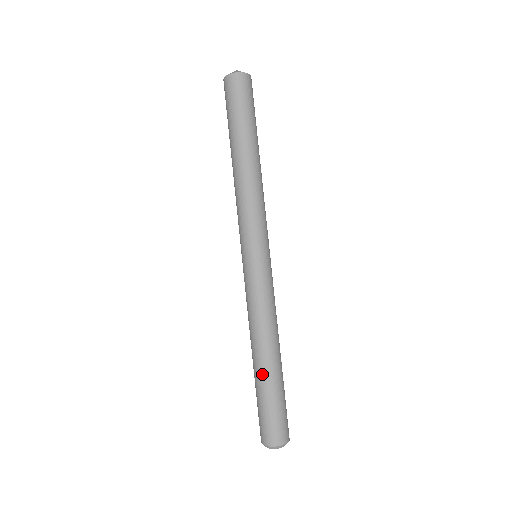
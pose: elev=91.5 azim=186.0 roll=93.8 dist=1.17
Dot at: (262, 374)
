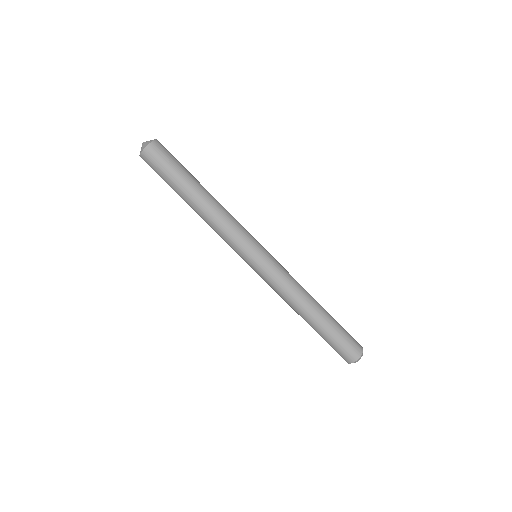
Dot at: (319, 324)
